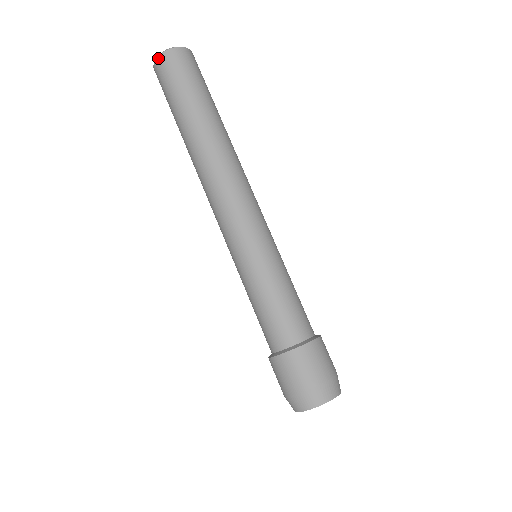
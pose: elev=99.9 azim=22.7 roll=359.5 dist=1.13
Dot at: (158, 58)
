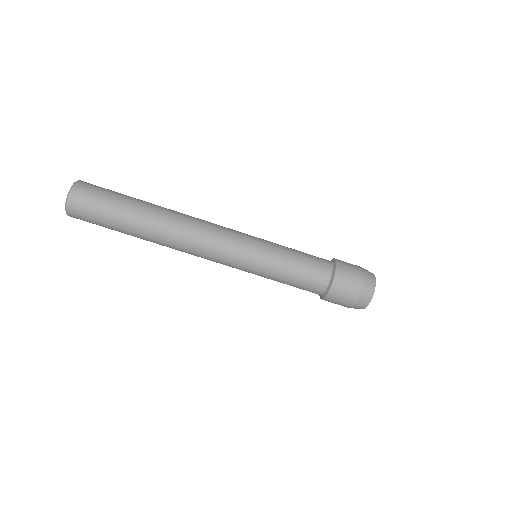
Dot at: occluded
